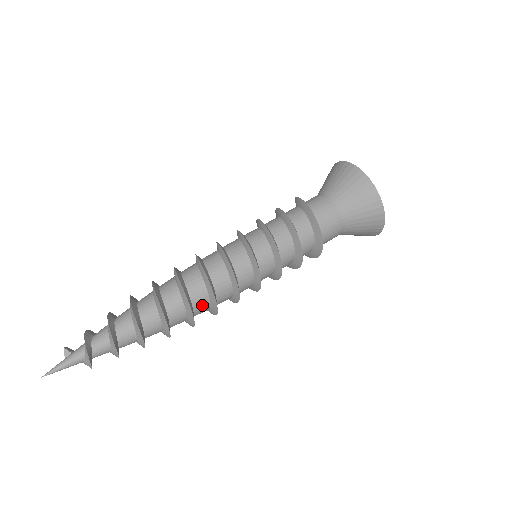
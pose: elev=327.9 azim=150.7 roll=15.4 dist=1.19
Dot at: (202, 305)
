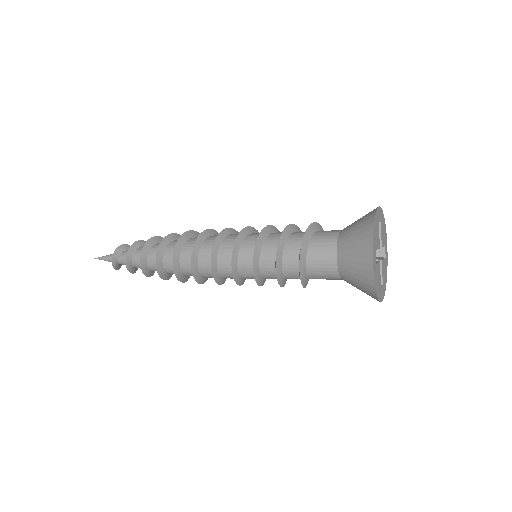
Dot at: (187, 260)
